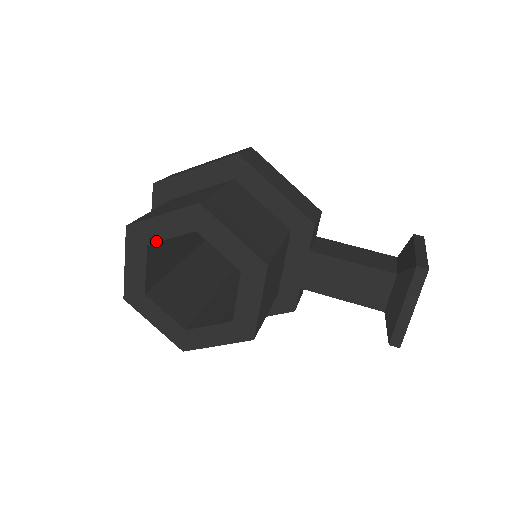
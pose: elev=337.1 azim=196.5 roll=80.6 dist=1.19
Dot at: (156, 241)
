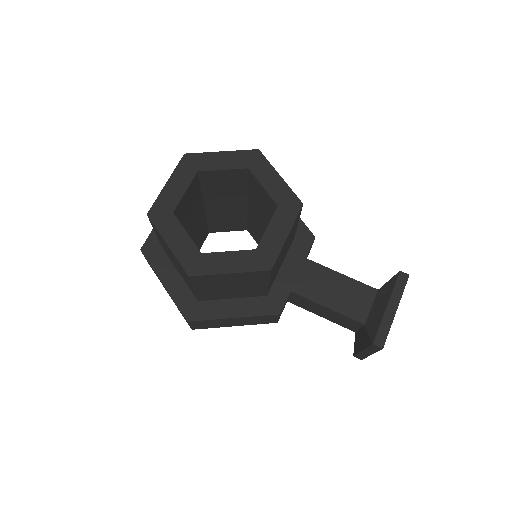
Dot at: (208, 170)
